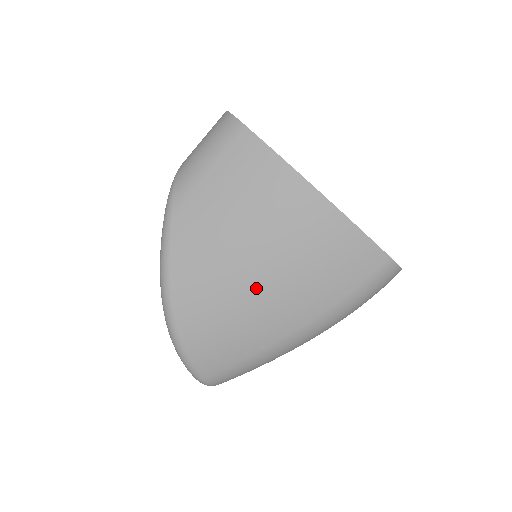
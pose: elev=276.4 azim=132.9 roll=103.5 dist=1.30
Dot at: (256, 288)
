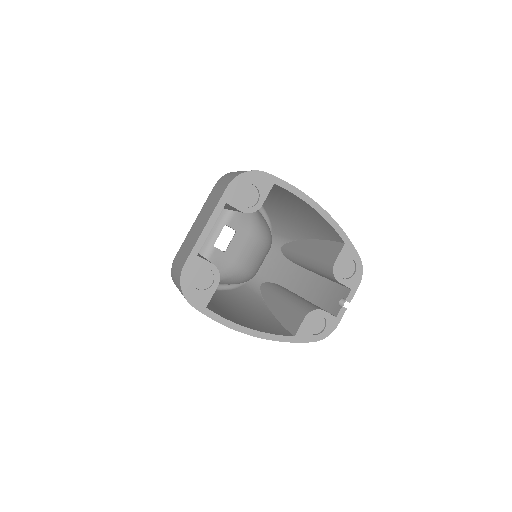
Dot at: occluded
